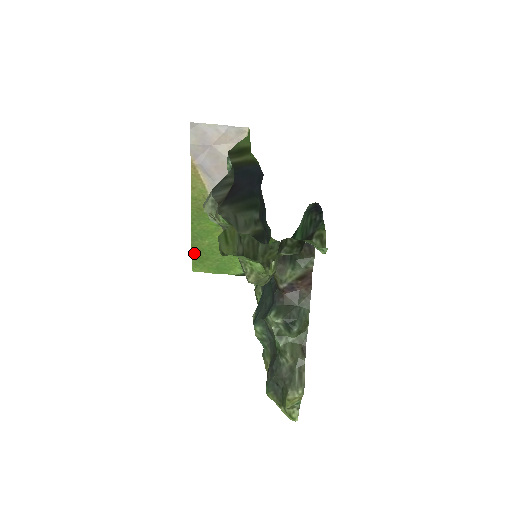
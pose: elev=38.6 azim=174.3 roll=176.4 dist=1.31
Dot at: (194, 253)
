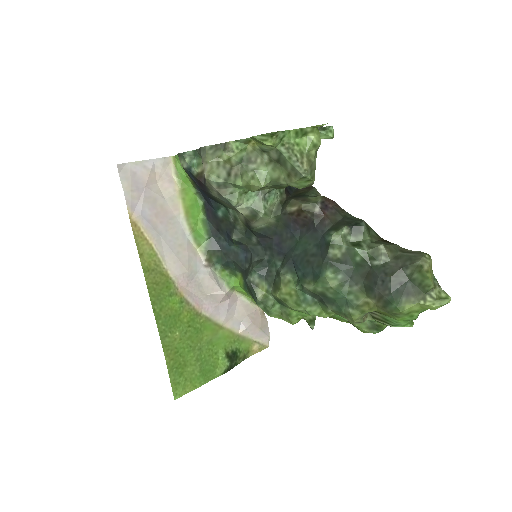
Dot at: (169, 362)
